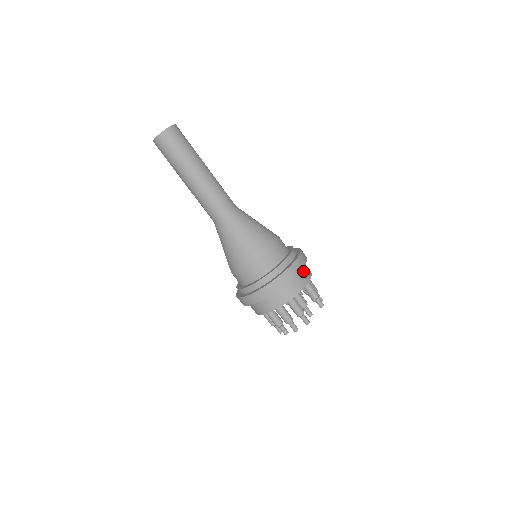
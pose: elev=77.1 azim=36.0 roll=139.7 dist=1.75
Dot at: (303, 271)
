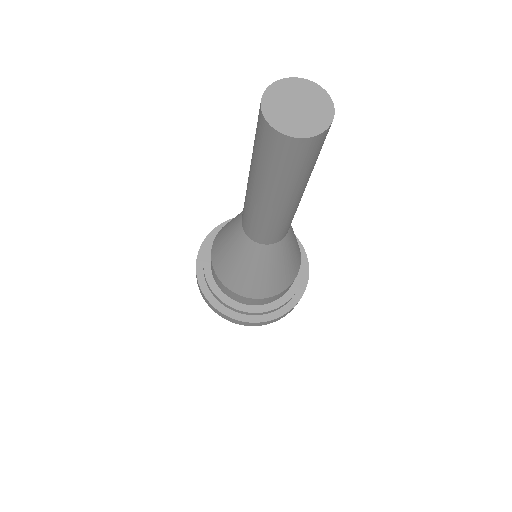
Dot at: occluded
